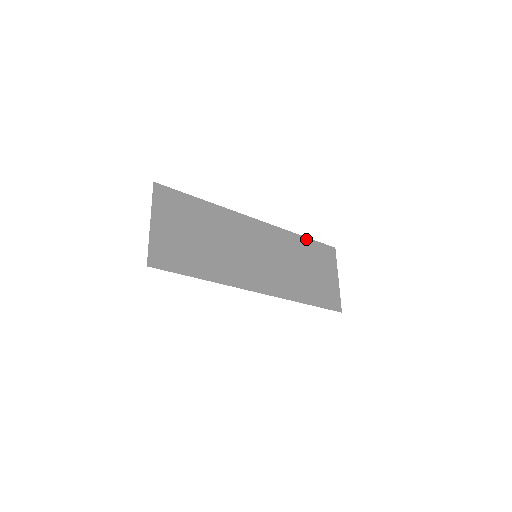
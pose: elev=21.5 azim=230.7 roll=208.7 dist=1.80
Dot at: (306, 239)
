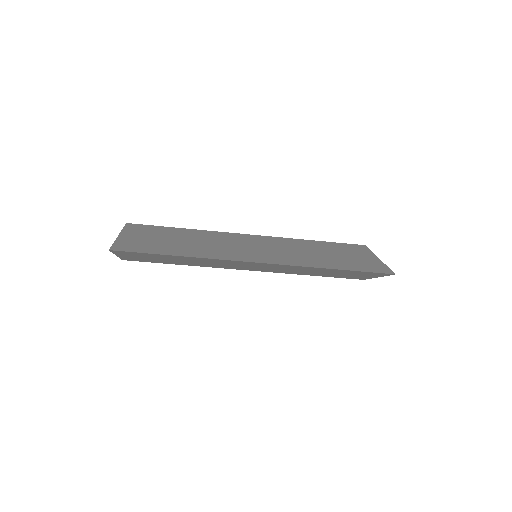
Dot at: (319, 242)
